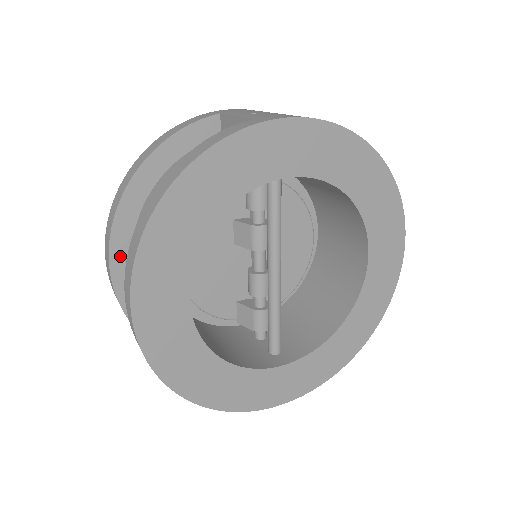
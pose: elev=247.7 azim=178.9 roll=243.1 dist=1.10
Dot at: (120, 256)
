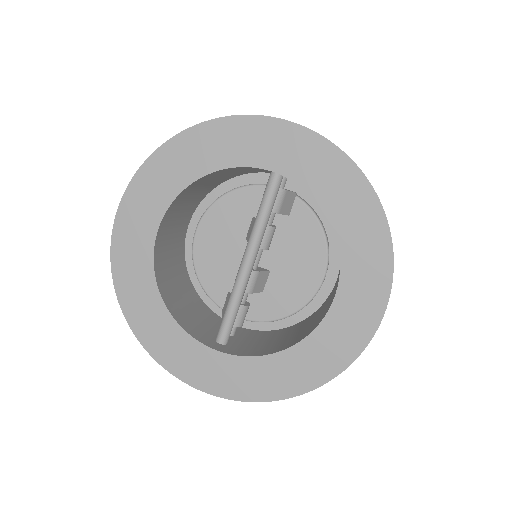
Dot at: occluded
